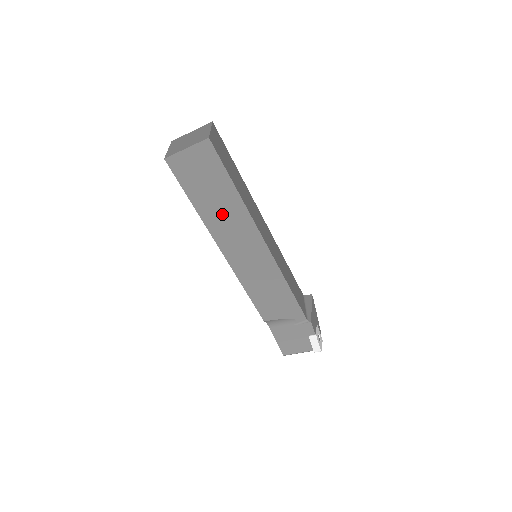
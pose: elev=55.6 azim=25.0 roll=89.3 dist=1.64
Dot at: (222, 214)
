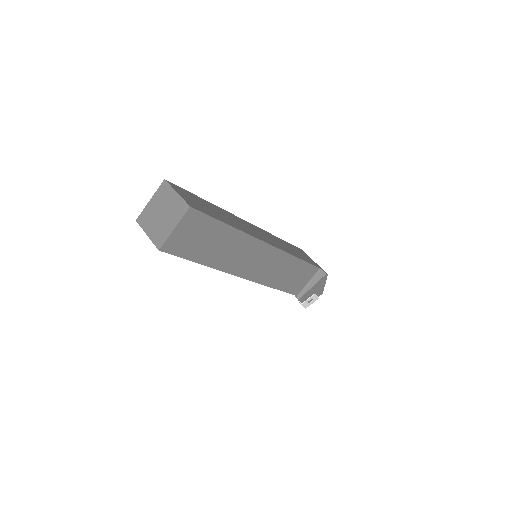
Dot at: occluded
